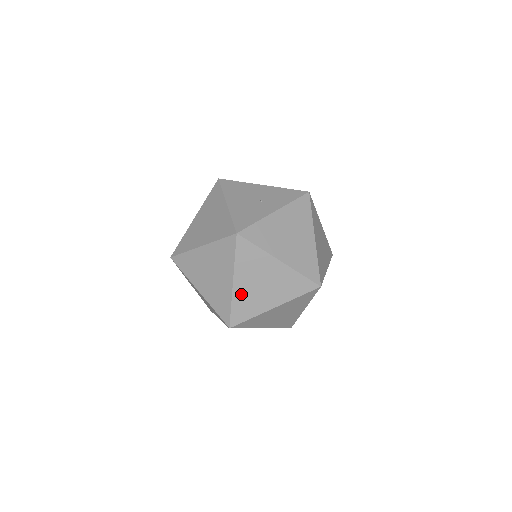
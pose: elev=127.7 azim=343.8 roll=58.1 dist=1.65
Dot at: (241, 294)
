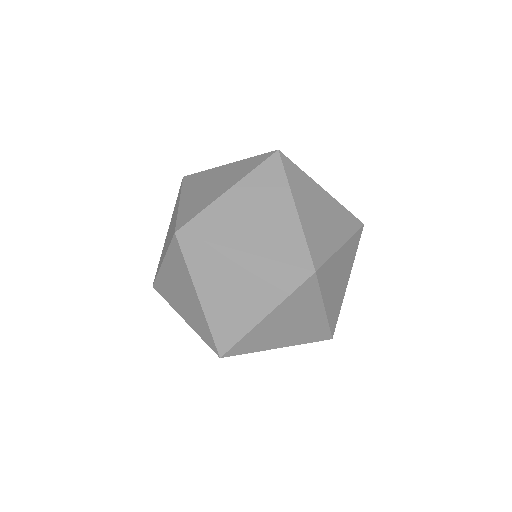
Dot at: (308, 223)
